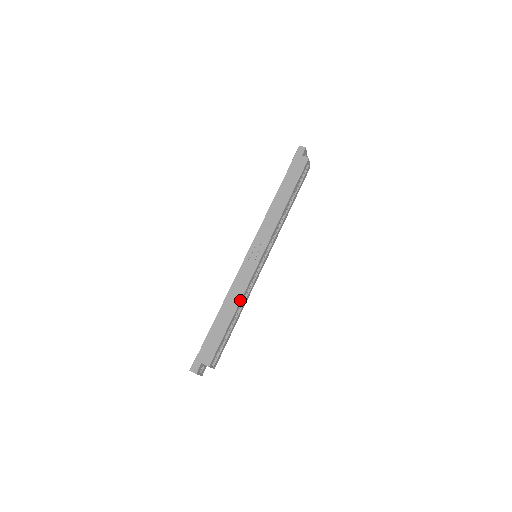
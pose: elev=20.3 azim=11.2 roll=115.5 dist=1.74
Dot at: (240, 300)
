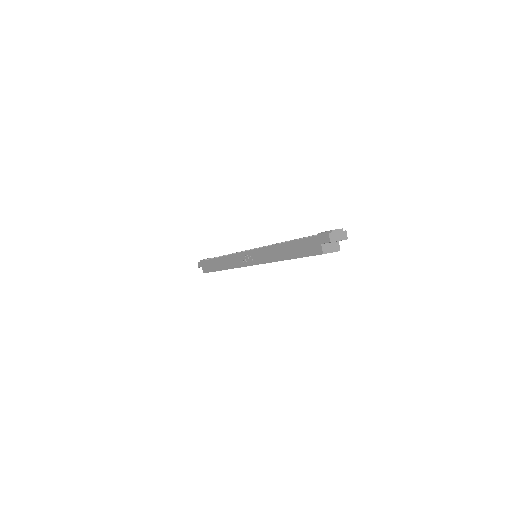
Dot at: occluded
